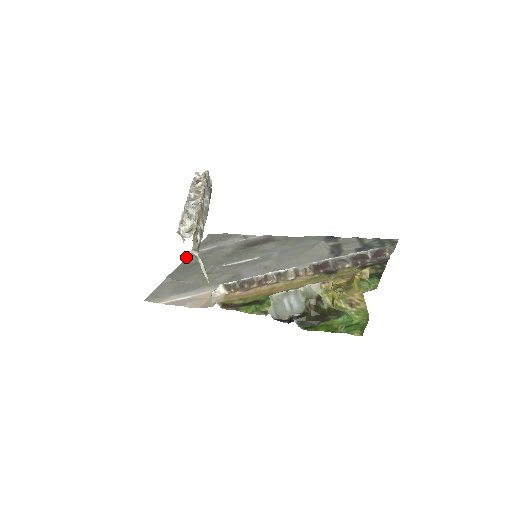
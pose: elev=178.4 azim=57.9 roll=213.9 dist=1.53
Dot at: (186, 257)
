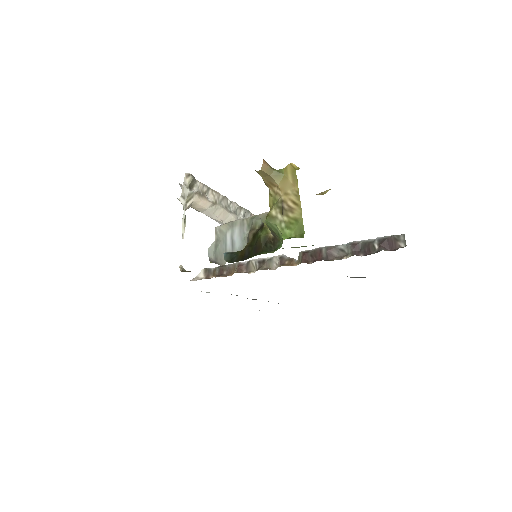
Dot at: occluded
